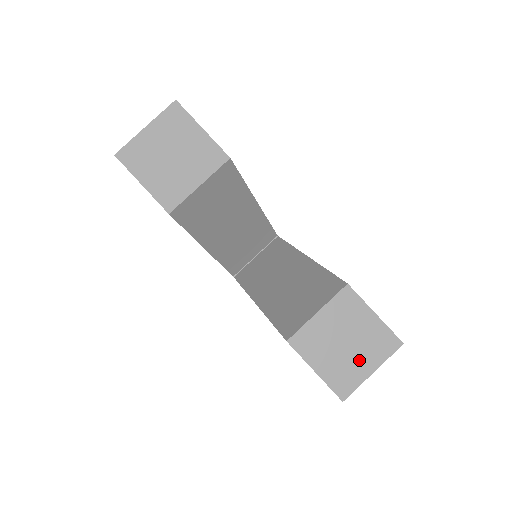
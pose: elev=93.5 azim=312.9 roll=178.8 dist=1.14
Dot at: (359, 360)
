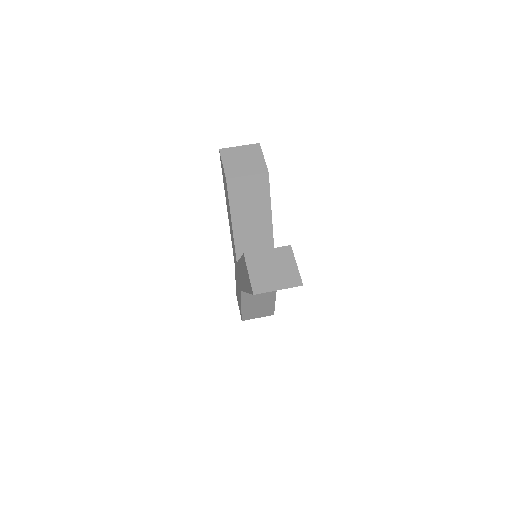
Dot at: (275, 280)
